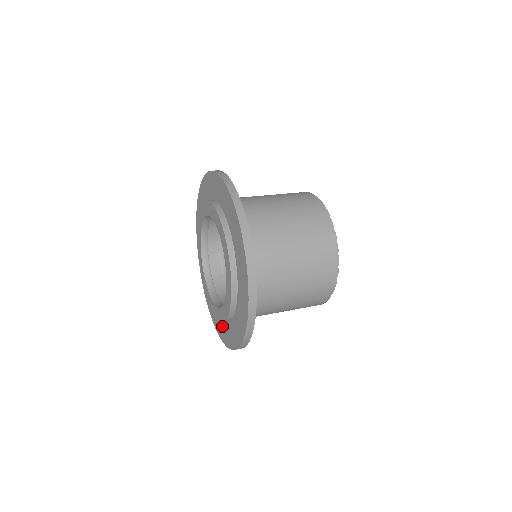
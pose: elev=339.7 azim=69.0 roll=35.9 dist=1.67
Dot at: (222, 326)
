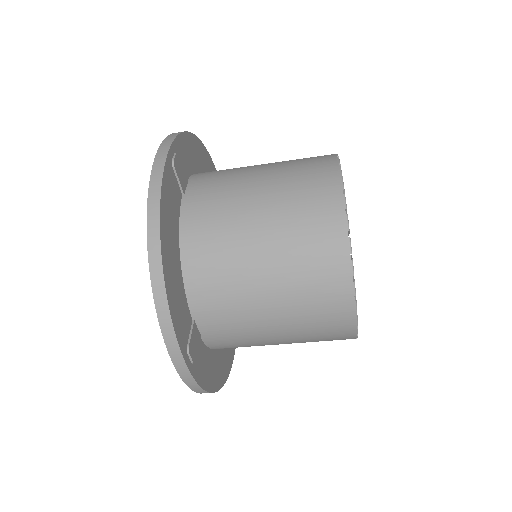
Dot at: occluded
